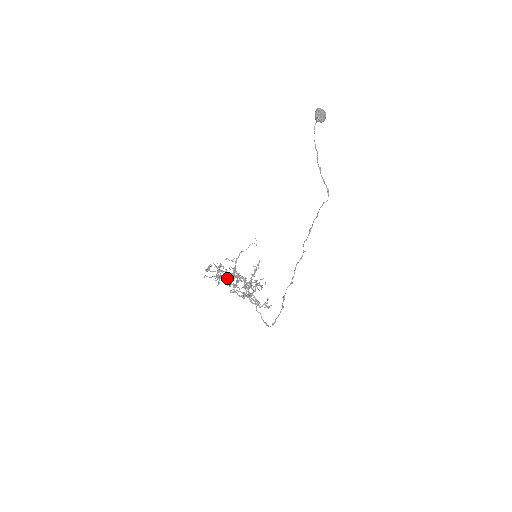
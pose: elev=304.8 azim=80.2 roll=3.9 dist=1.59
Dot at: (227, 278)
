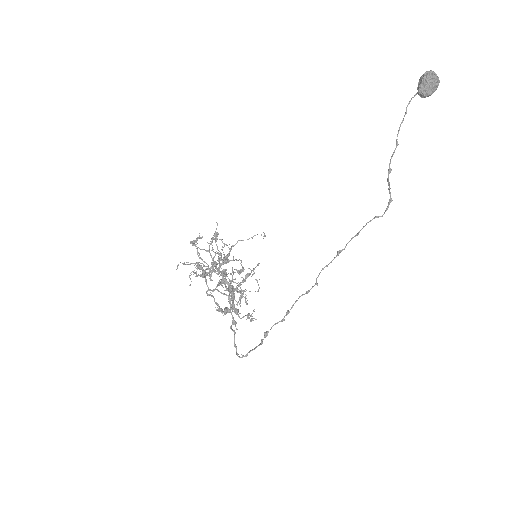
Dot at: (205, 278)
